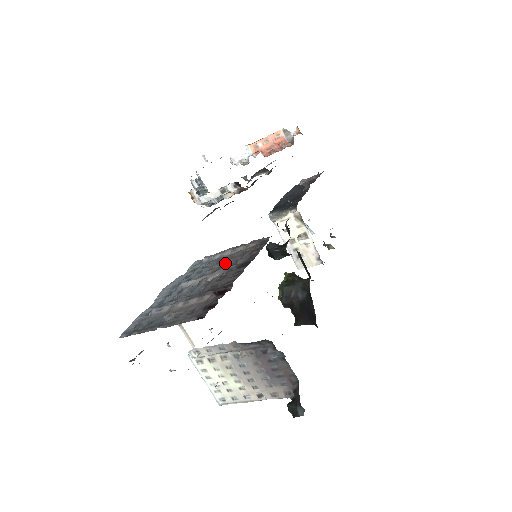
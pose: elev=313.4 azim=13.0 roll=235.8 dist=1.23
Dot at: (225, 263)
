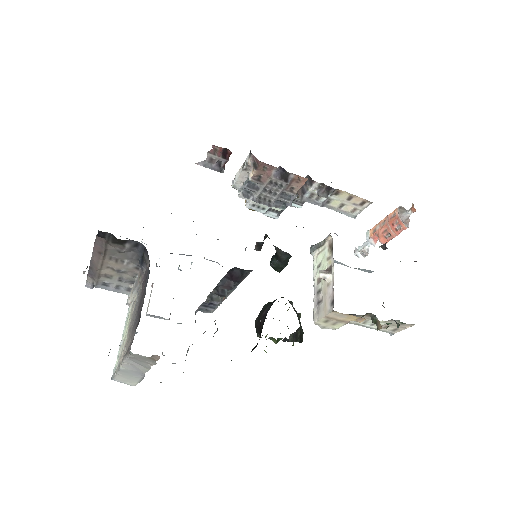
Dot at: occluded
